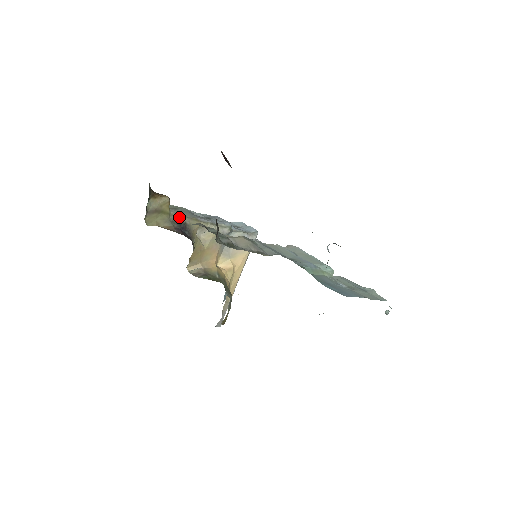
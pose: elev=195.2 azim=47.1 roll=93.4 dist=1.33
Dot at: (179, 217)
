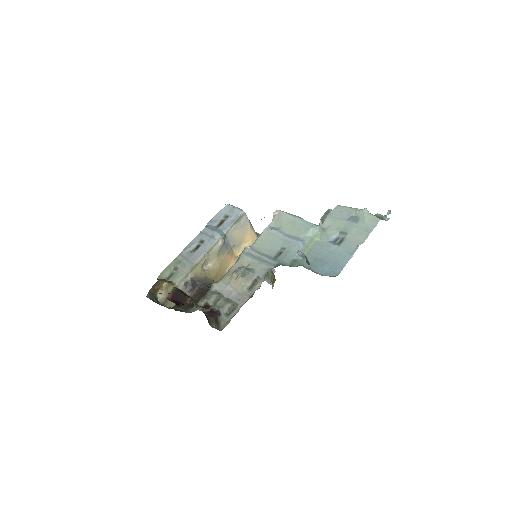
Dot at: (184, 281)
